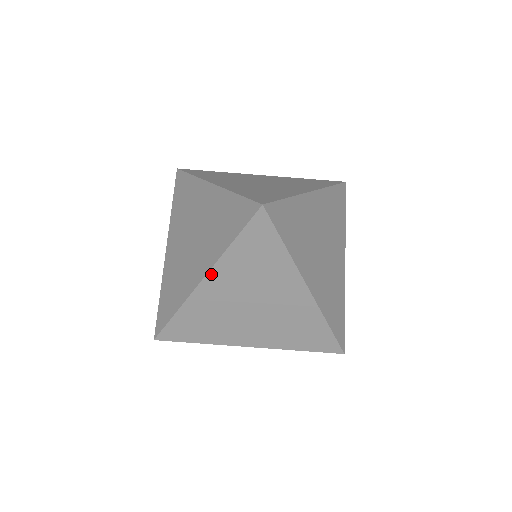
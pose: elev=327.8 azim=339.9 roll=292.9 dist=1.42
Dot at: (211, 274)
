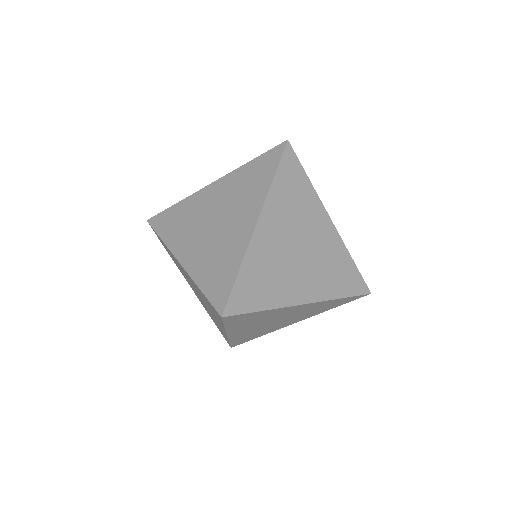
Dot at: (221, 180)
